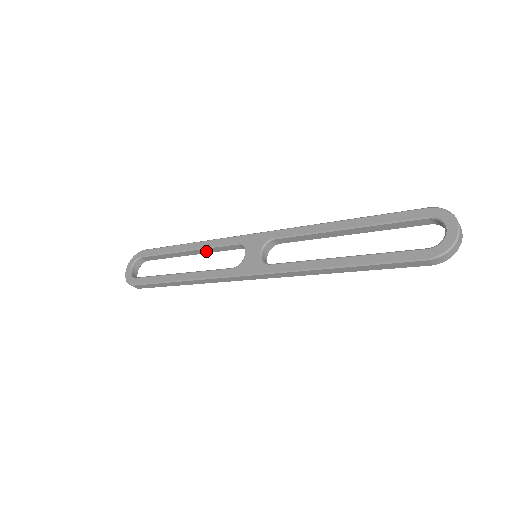
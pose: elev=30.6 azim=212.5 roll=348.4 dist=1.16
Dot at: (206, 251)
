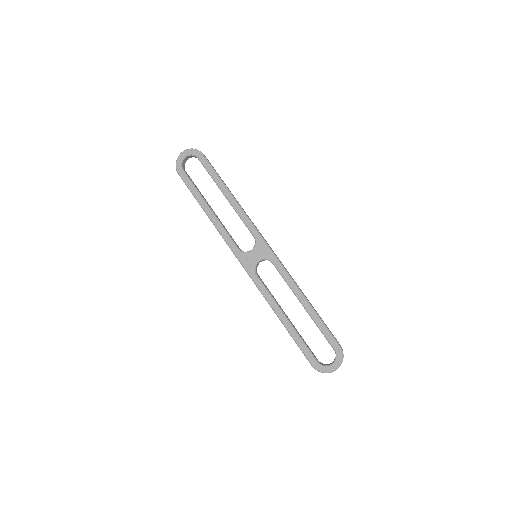
Dot at: (236, 211)
